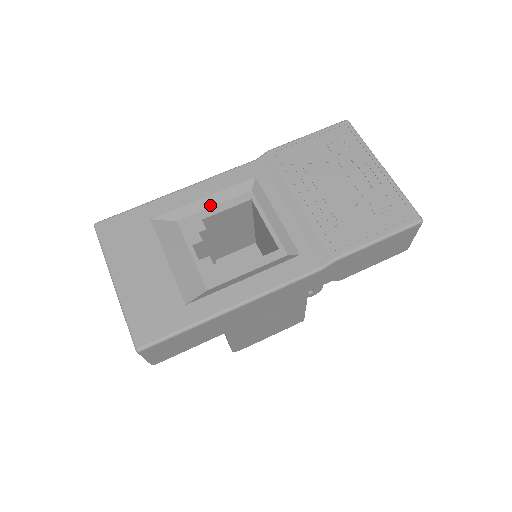
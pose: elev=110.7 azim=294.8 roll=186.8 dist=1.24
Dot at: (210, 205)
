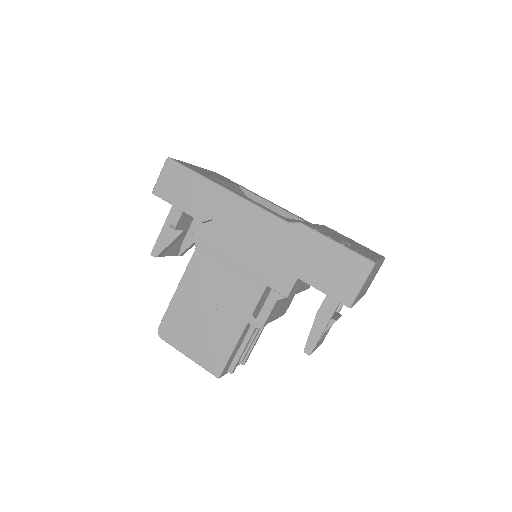
Dot at: (269, 208)
